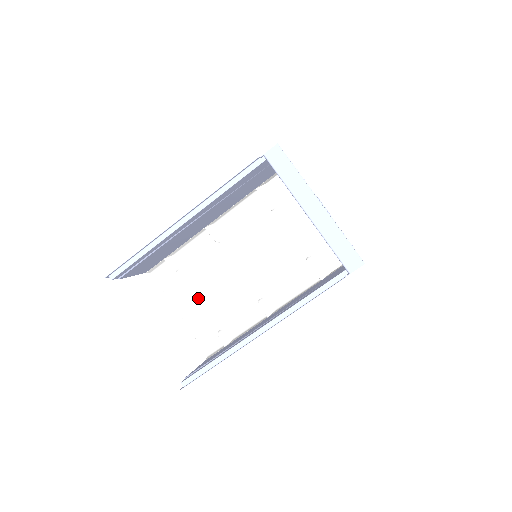
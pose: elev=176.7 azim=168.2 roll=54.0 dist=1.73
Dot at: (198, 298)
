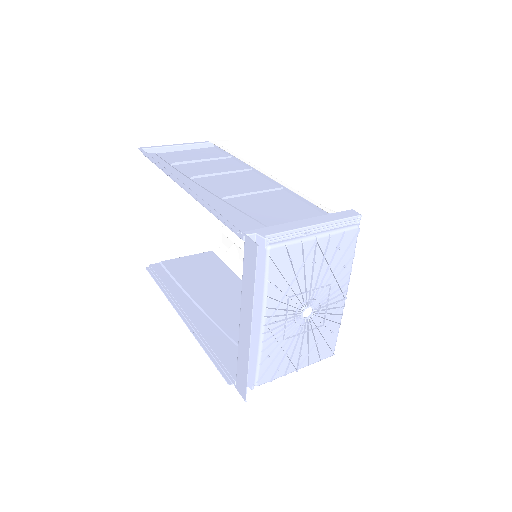
Dot at: occluded
